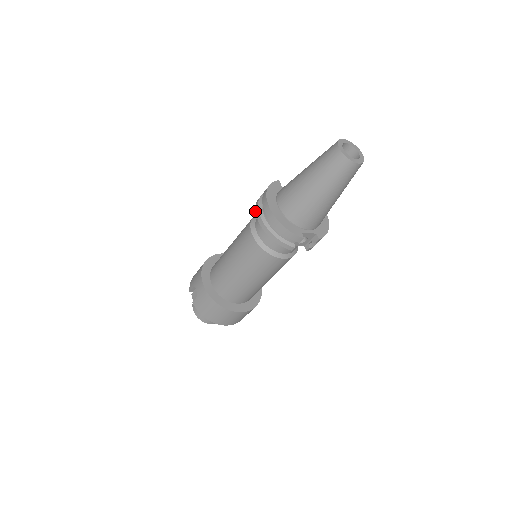
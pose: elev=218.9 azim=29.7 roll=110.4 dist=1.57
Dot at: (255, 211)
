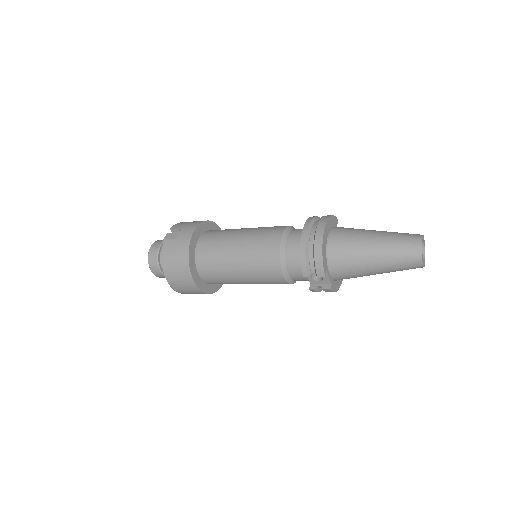
Dot at: (306, 221)
